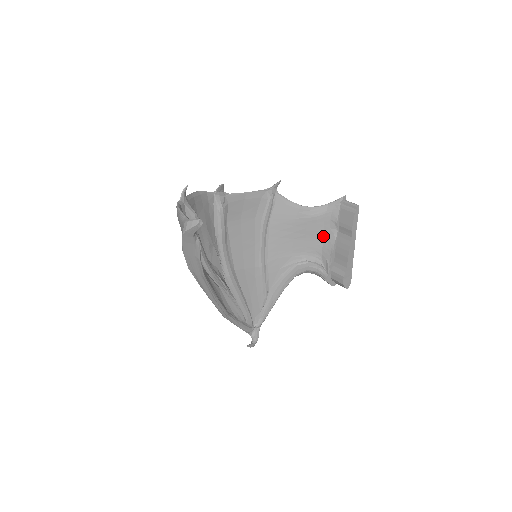
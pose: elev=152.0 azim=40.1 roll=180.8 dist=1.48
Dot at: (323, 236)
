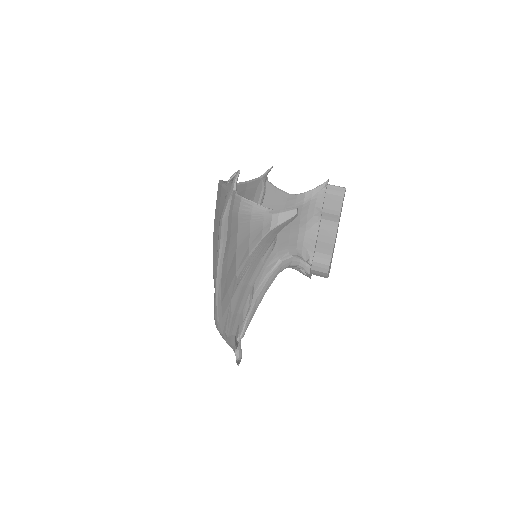
Dot at: (306, 225)
